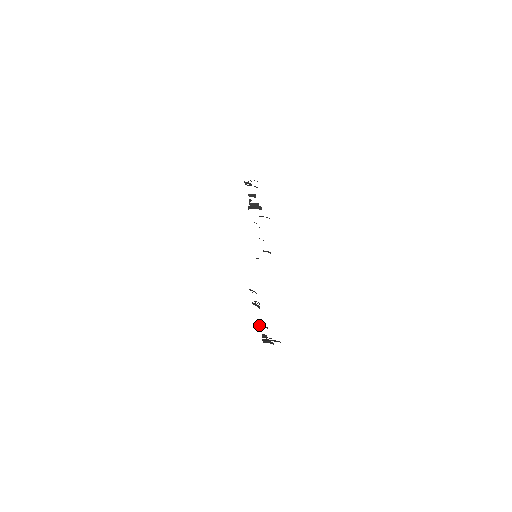
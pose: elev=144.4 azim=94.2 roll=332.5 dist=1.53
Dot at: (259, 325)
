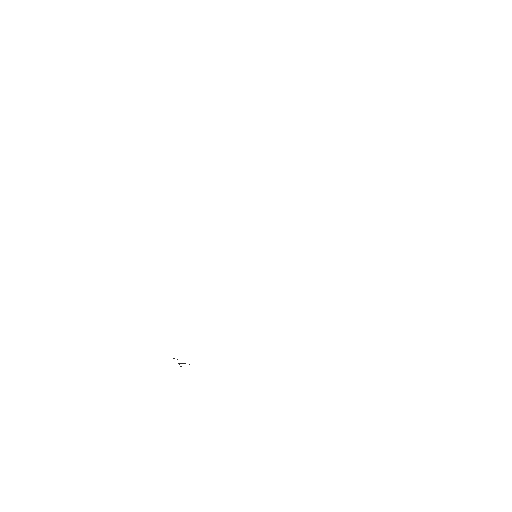
Dot at: occluded
